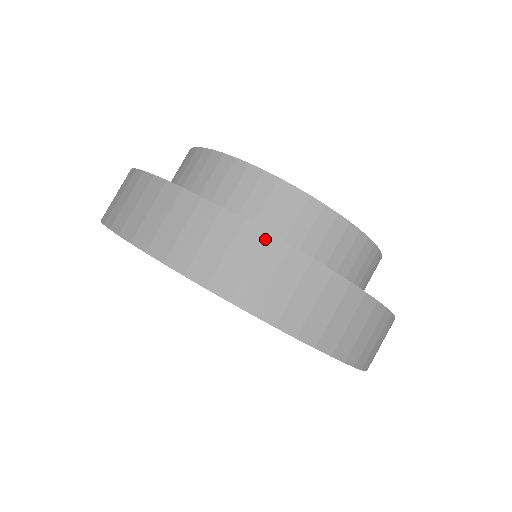
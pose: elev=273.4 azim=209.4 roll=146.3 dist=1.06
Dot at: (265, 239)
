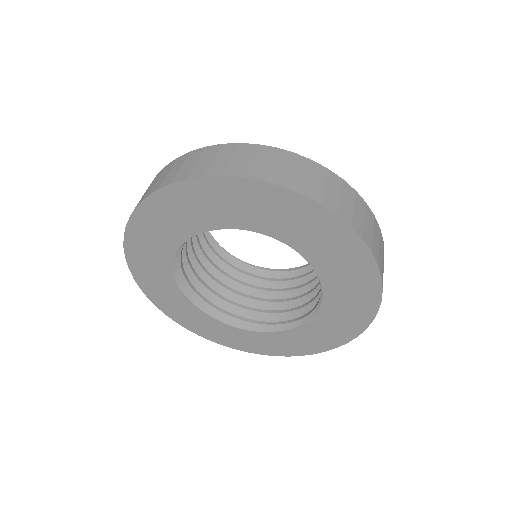
Dot at: (312, 163)
